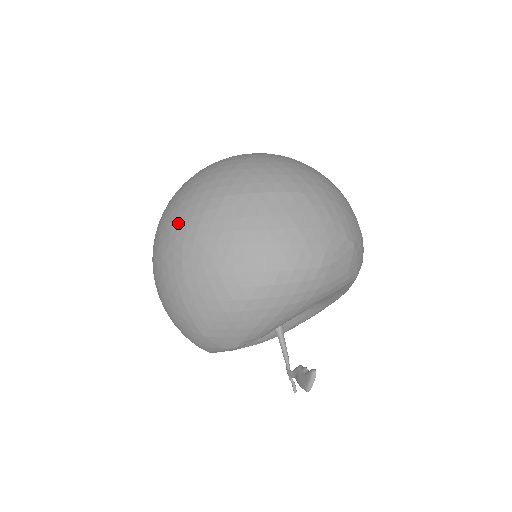
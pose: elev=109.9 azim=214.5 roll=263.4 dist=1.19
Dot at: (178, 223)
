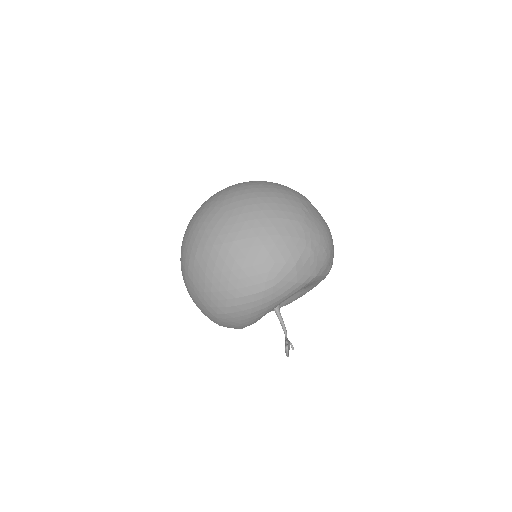
Dot at: (182, 262)
